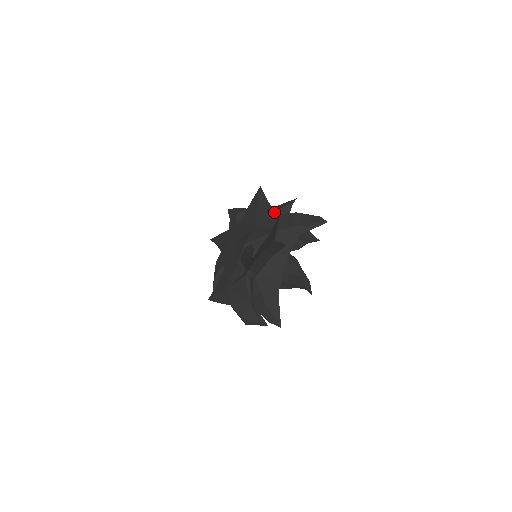
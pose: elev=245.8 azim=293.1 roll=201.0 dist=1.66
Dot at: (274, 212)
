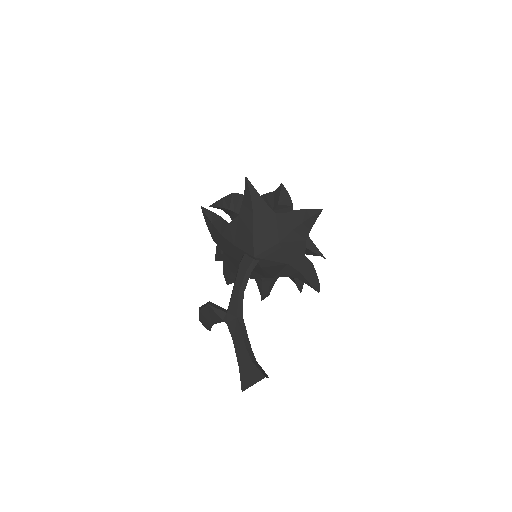
Dot at: (303, 246)
